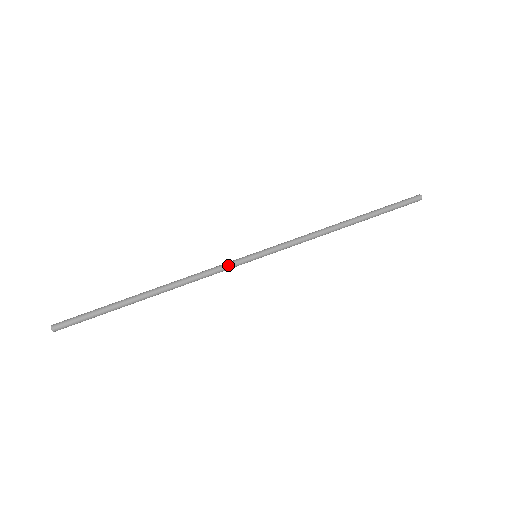
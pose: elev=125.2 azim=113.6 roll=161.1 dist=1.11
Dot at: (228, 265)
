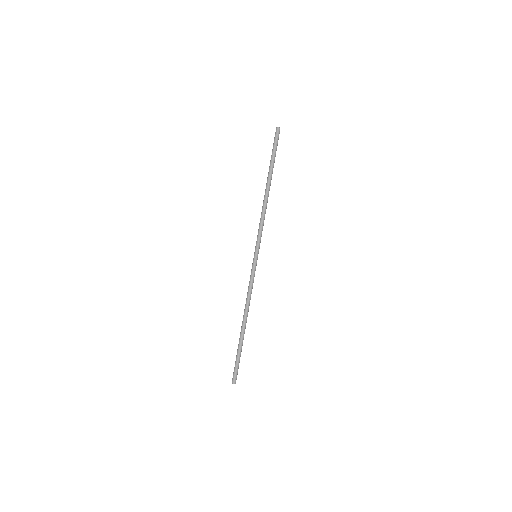
Dot at: (253, 276)
